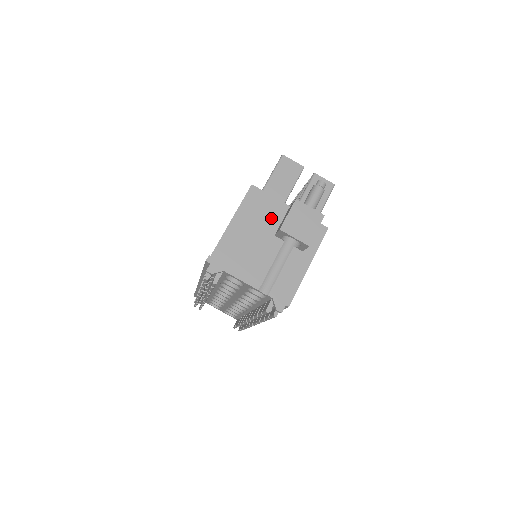
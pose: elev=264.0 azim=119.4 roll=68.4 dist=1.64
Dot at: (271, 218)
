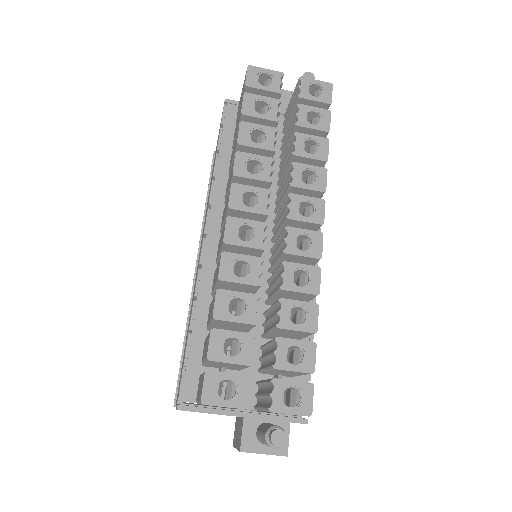
Dot at: occluded
